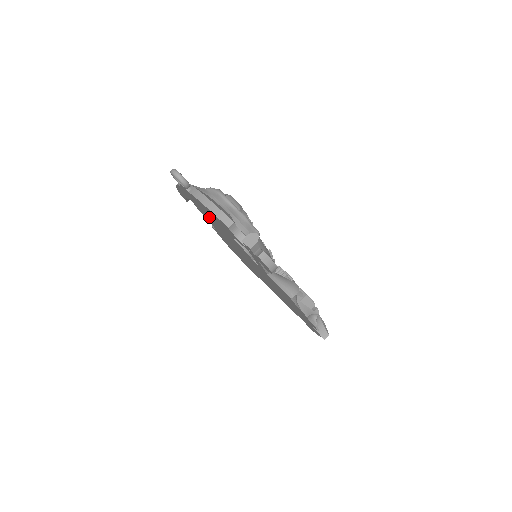
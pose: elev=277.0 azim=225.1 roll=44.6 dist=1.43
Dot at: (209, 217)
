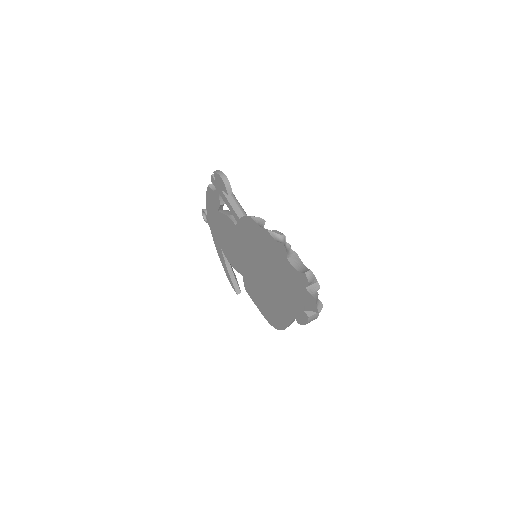
Dot at: (223, 238)
